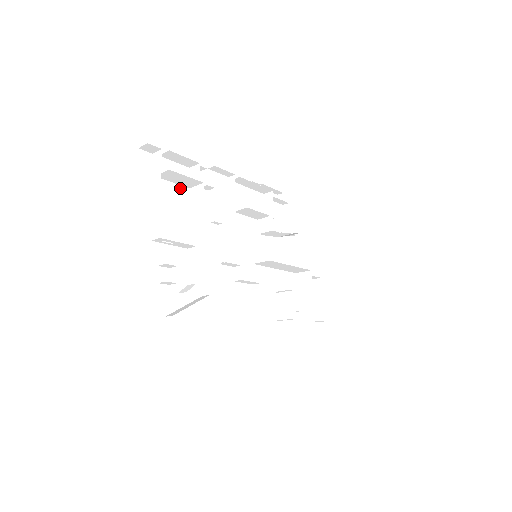
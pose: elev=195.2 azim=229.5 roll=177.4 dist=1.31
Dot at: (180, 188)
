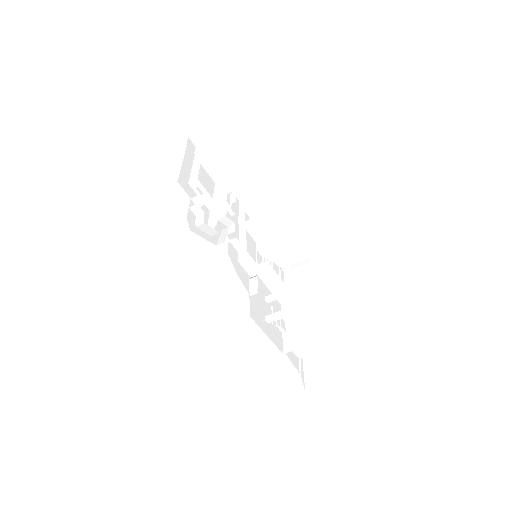
Dot at: (209, 177)
